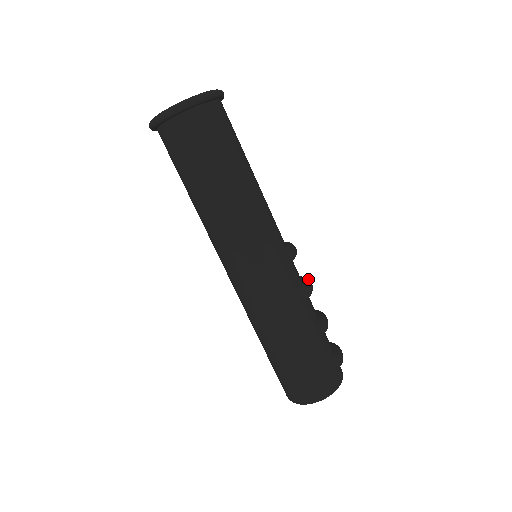
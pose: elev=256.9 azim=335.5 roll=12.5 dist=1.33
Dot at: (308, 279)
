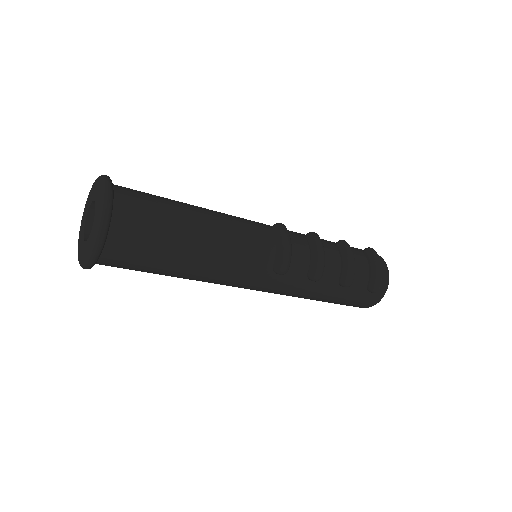
Dot at: (317, 257)
